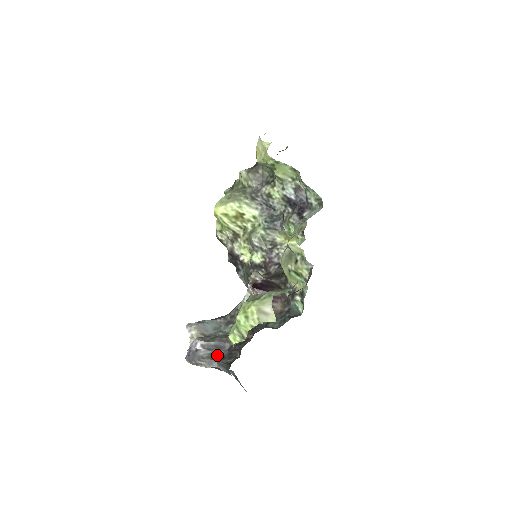
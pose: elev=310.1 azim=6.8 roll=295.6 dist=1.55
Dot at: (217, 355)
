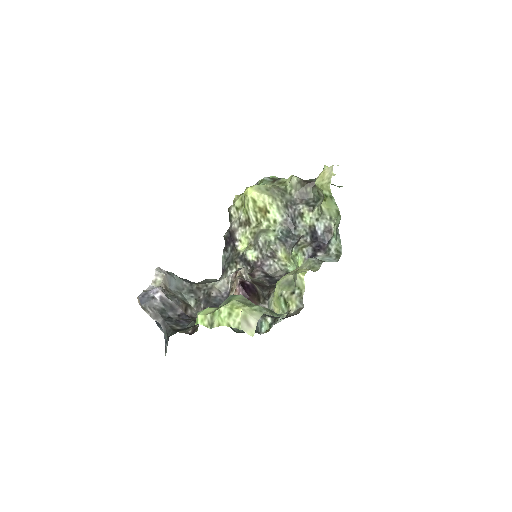
Dot at: (167, 313)
